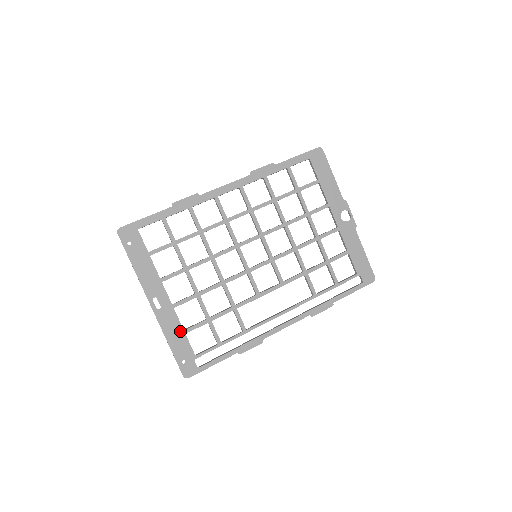
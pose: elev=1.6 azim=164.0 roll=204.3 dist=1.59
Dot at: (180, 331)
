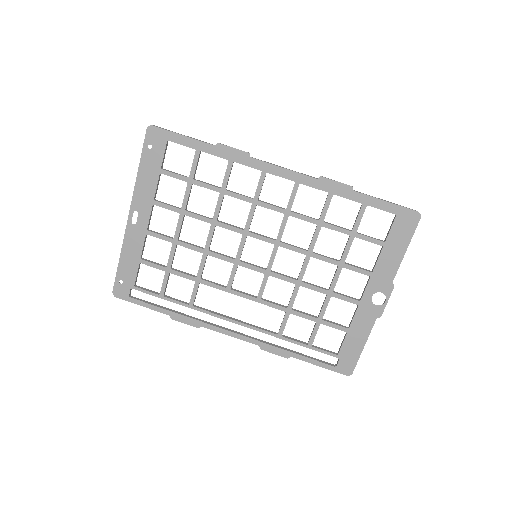
Dot at: (137, 257)
